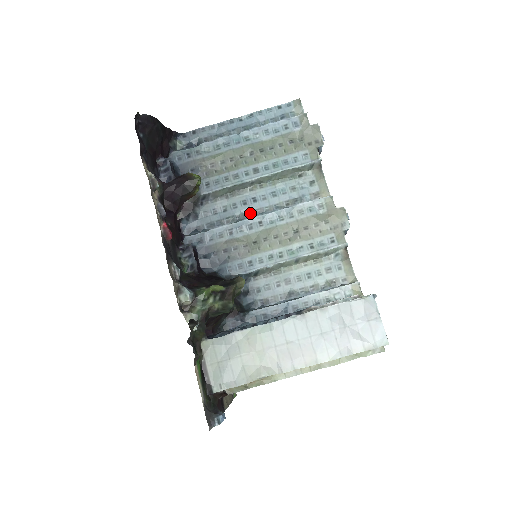
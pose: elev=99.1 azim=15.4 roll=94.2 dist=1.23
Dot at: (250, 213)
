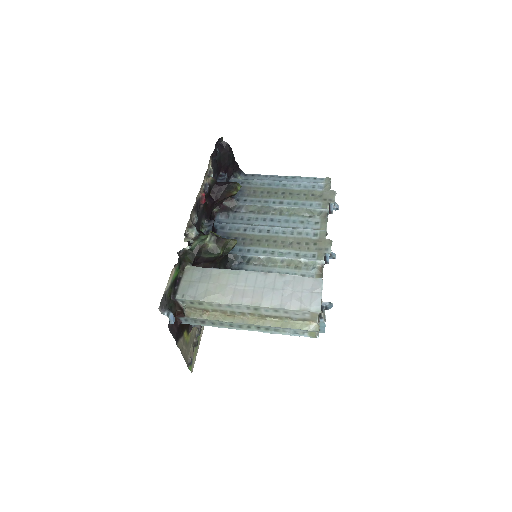
Dot at: occluded
